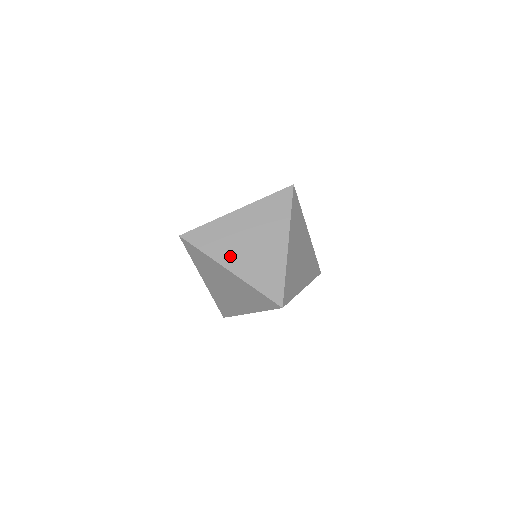
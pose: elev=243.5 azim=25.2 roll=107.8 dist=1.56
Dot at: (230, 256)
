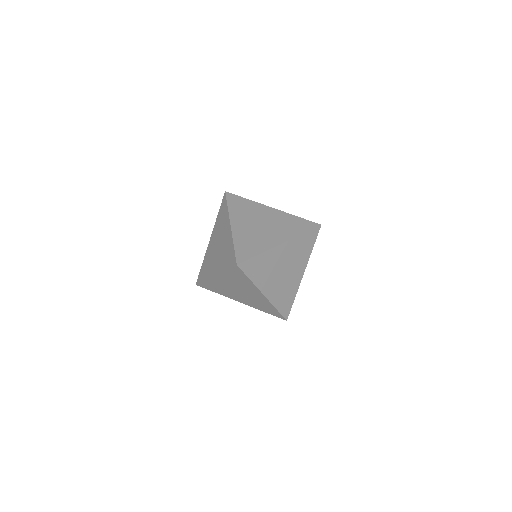
Dot at: (240, 220)
